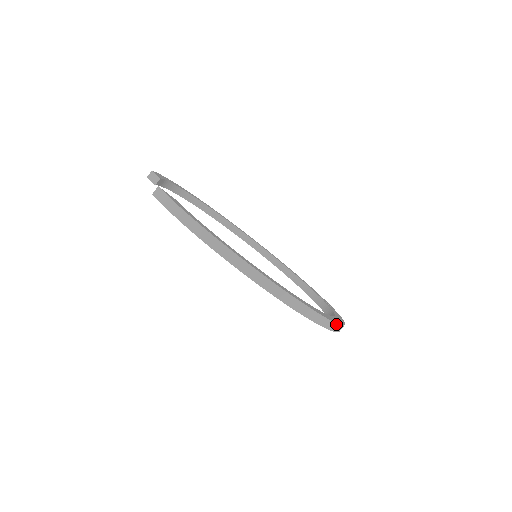
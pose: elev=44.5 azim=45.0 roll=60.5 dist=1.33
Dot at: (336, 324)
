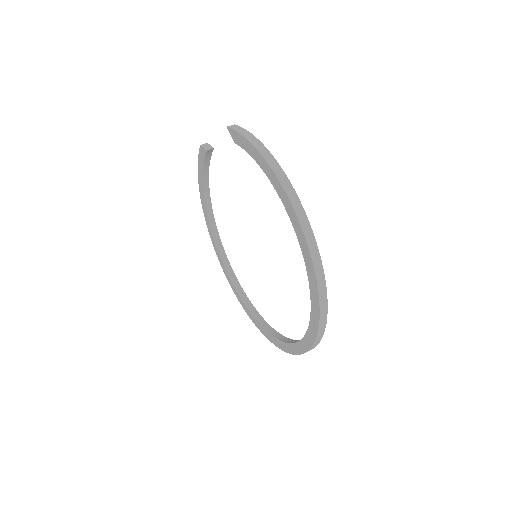
Dot at: (326, 317)
